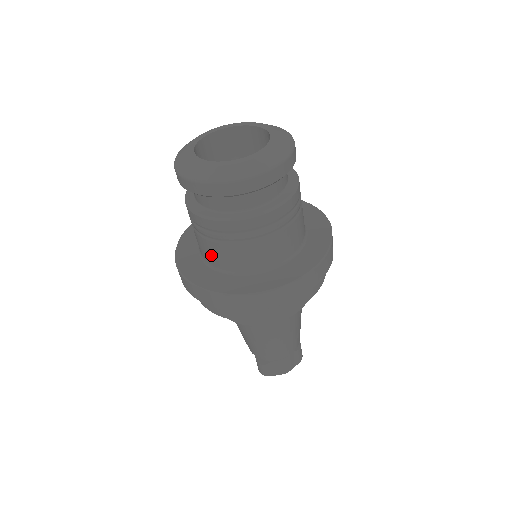
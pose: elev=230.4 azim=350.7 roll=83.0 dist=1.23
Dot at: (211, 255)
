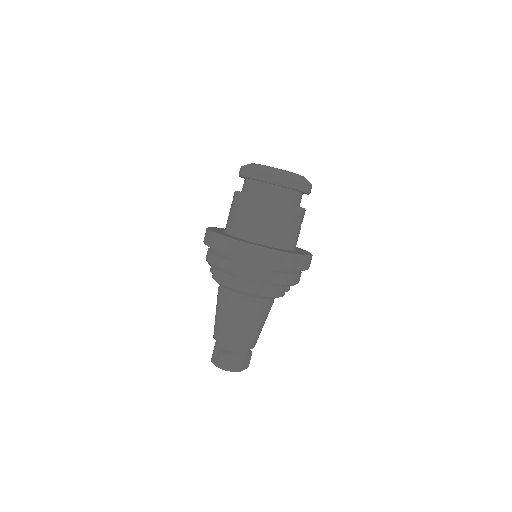
Dot at: (250, 228)
